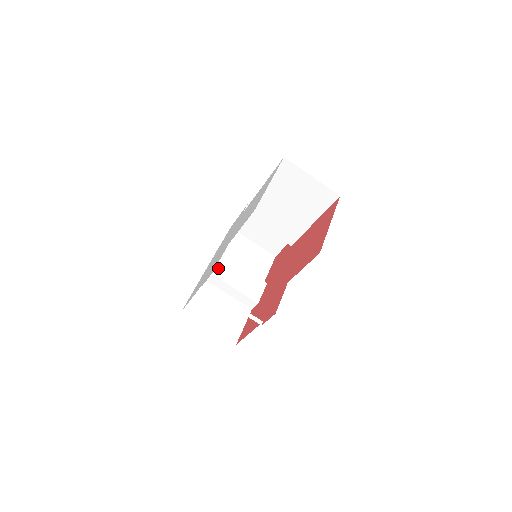
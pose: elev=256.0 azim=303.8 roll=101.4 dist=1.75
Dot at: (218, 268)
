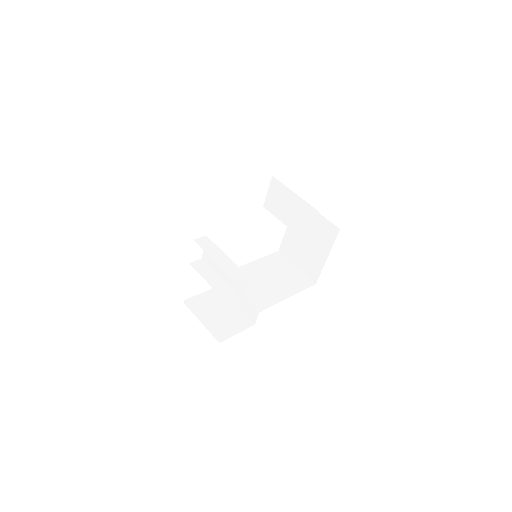
Dot at: occluded
